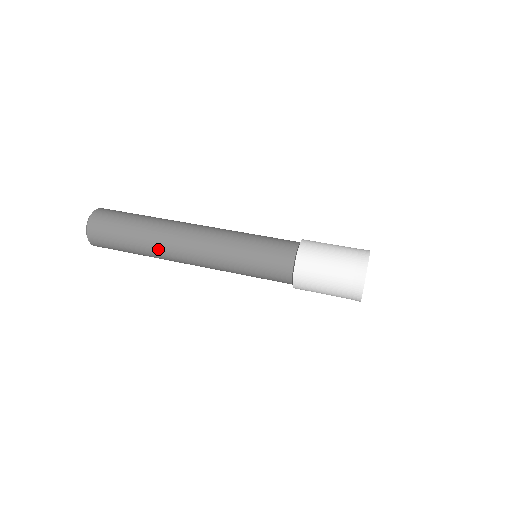
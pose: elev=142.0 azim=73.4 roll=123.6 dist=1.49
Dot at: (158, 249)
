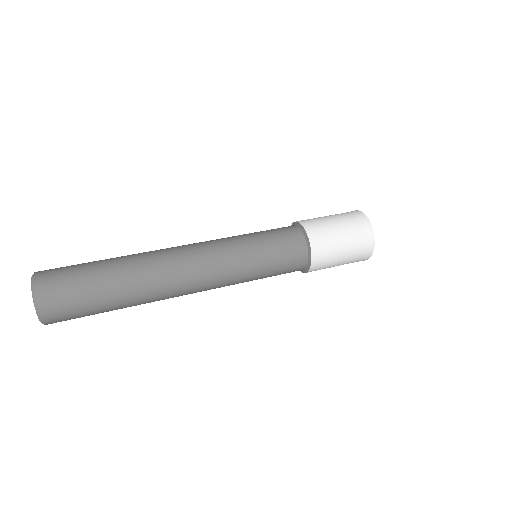
Dot at: (151, 294)
